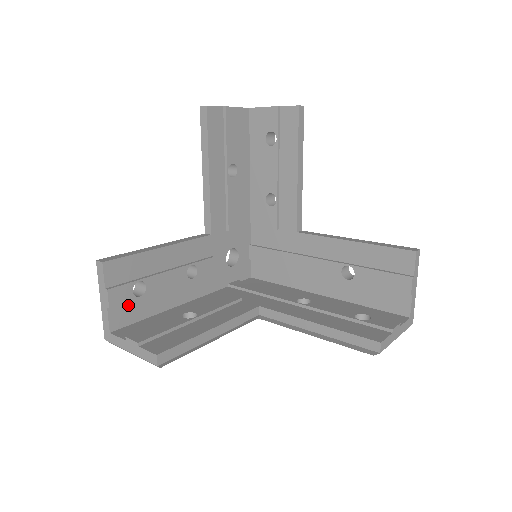
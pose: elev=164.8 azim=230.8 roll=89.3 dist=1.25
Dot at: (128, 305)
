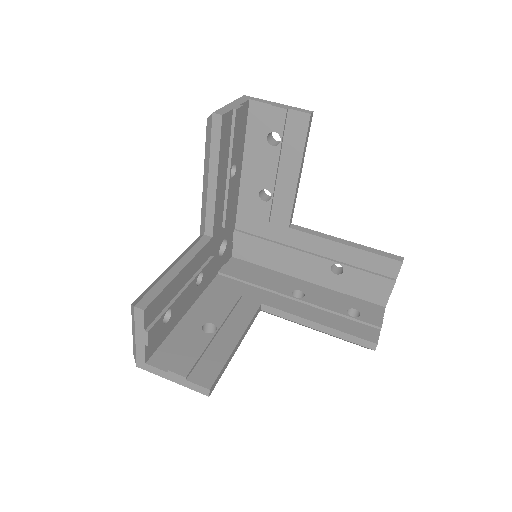
Dot at: occluded
